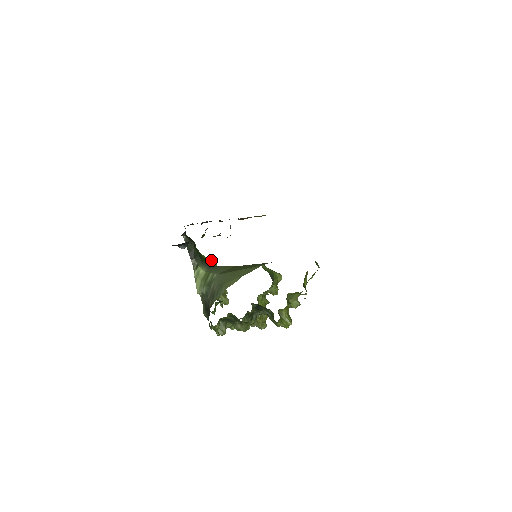
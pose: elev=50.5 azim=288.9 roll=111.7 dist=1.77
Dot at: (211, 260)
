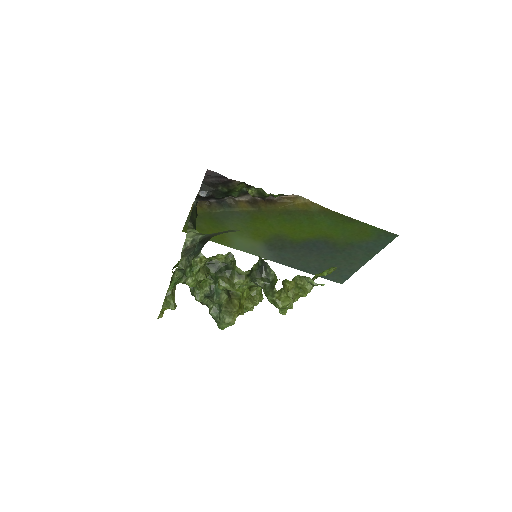
Dot at: occluded
